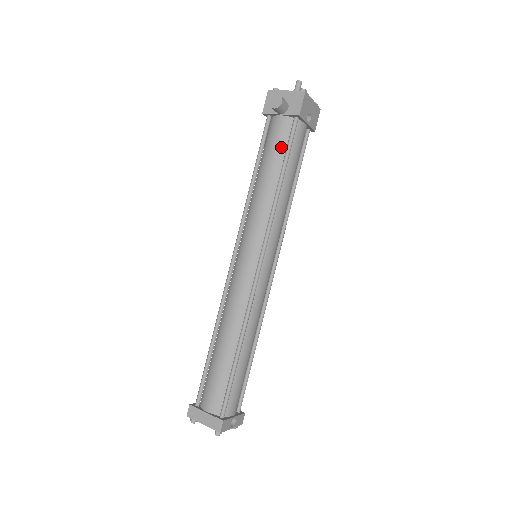
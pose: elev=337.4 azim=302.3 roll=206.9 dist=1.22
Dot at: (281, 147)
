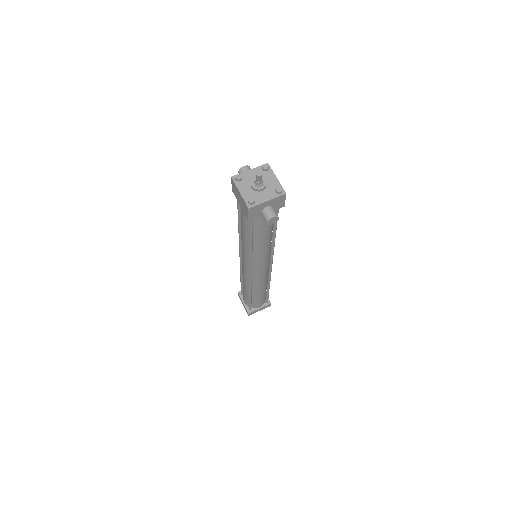
Dot at: occluded
